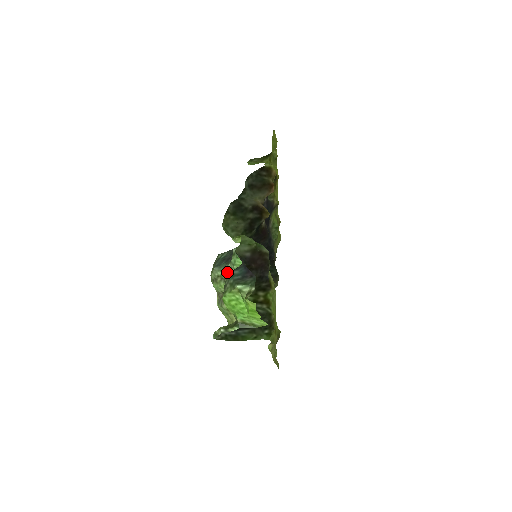
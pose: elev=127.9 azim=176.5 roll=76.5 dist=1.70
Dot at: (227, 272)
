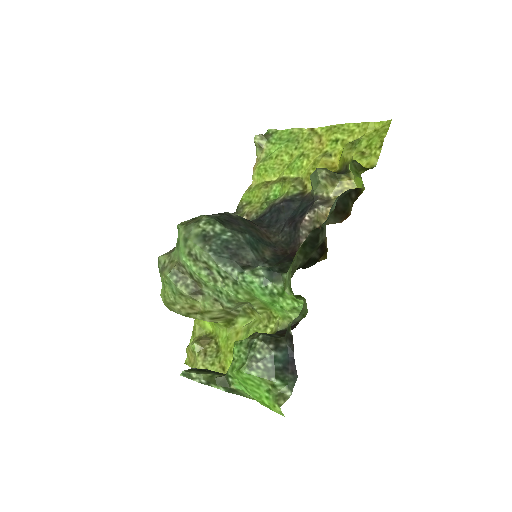
Dot at: (225, 274)
